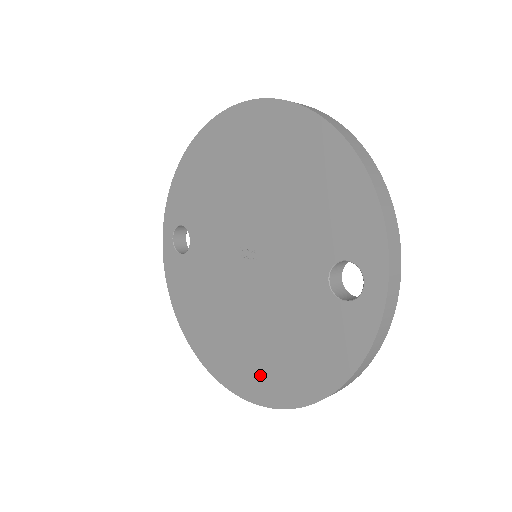
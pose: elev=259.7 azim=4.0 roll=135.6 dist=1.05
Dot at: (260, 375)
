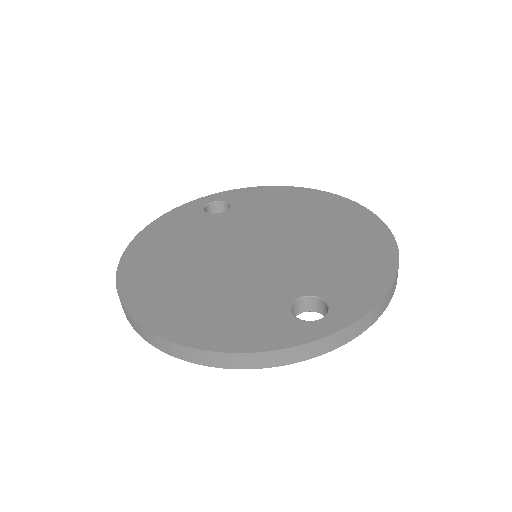
Dot at: (160, 299)
